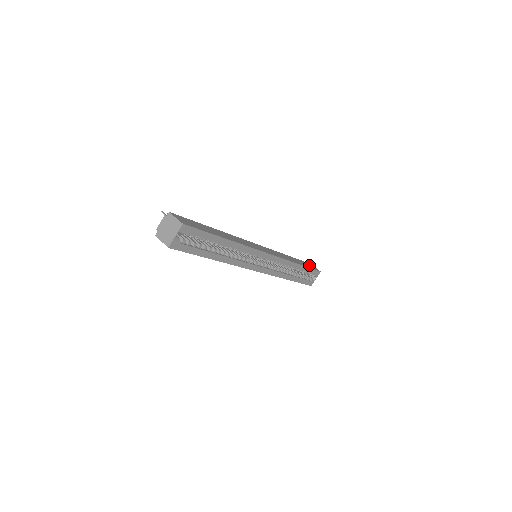
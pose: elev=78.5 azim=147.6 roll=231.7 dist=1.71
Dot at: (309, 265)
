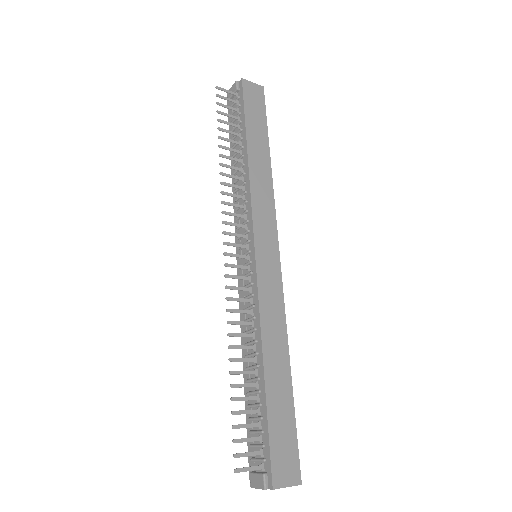
Dot at: (254, 103)
